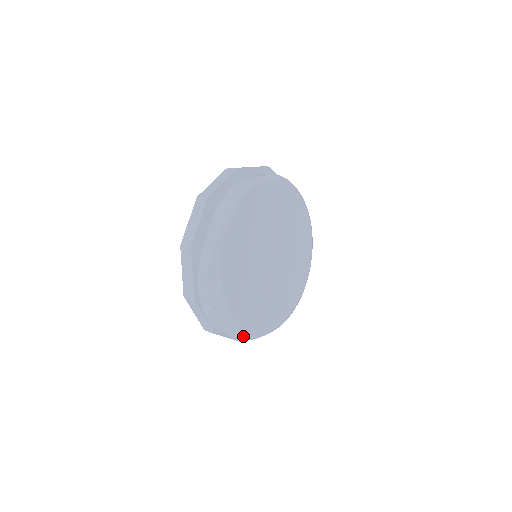
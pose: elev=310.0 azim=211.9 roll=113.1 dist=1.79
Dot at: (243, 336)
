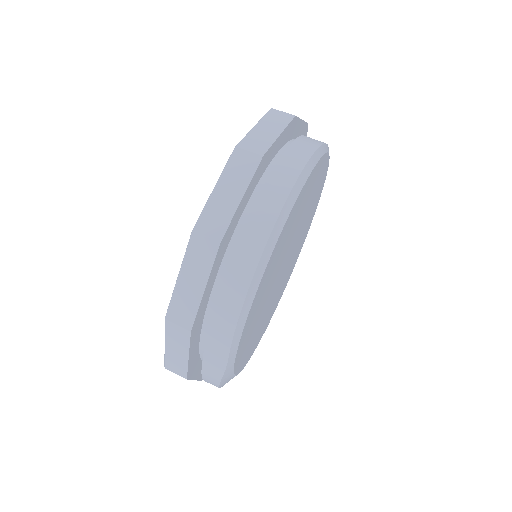
Dot at: occluded
